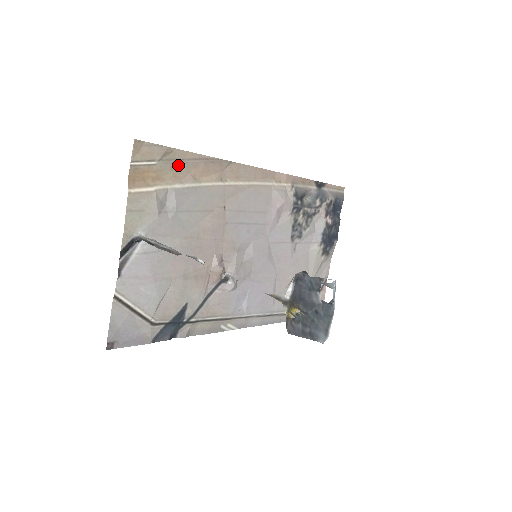
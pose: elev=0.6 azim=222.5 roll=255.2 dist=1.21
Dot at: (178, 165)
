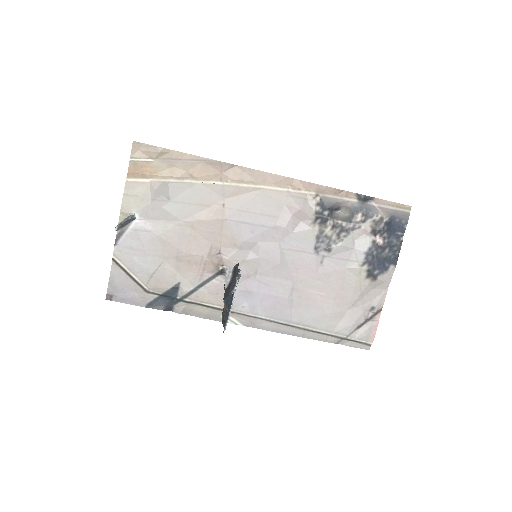
Dot at: (176, 164)
